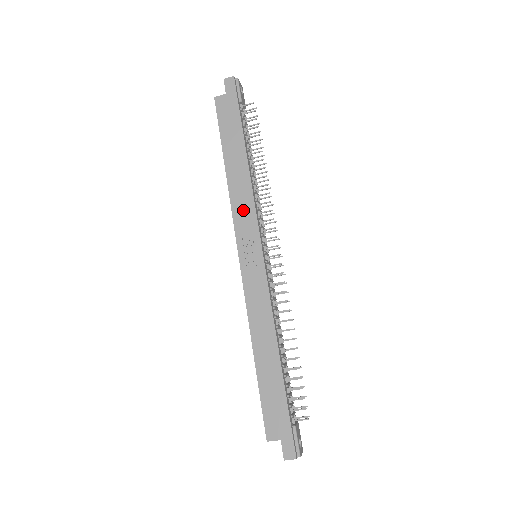
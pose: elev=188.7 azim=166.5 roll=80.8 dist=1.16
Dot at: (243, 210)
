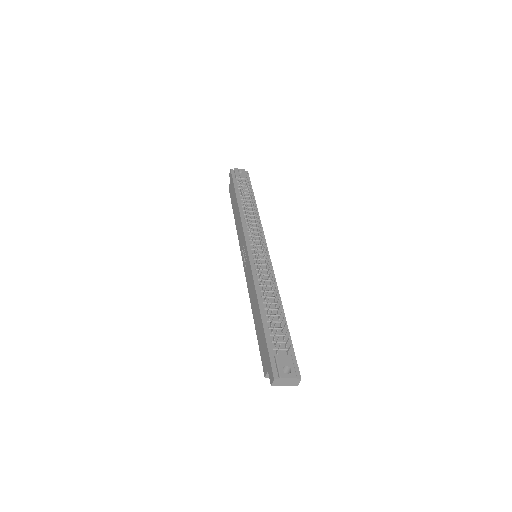
Dot at: (240, 234)
